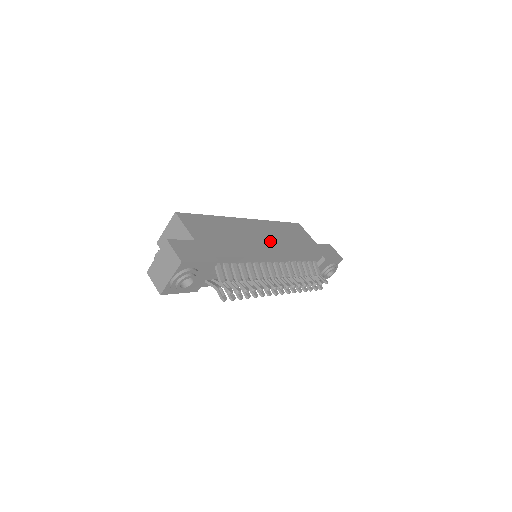
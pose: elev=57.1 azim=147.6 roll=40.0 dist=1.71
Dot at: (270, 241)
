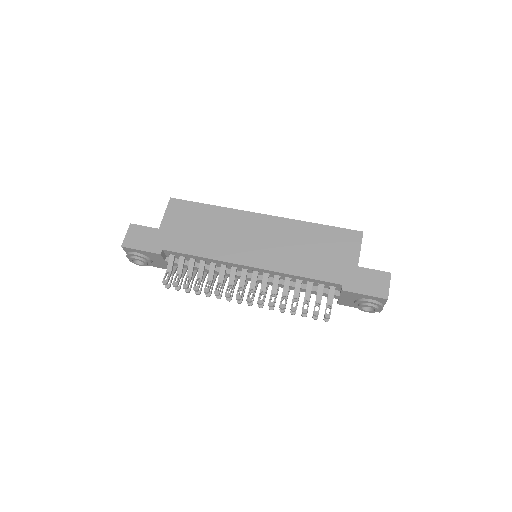
Dot at: (264, 247)
